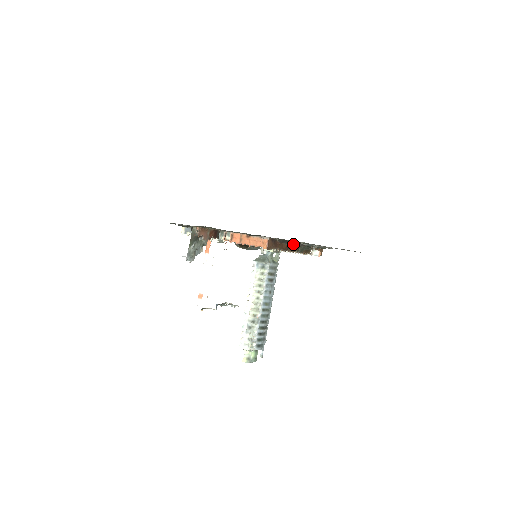
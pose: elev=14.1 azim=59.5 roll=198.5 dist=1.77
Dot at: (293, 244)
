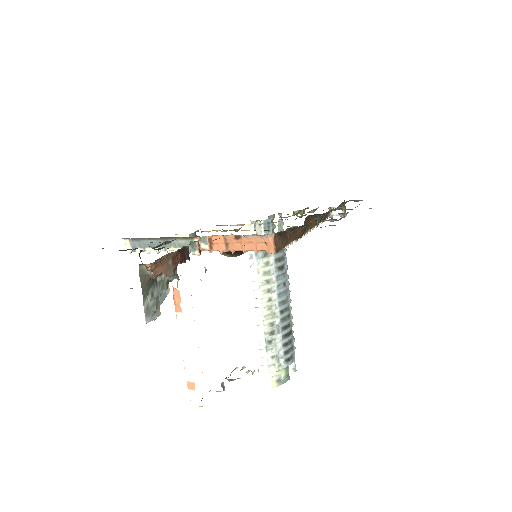
Dot at: (307, 219)
